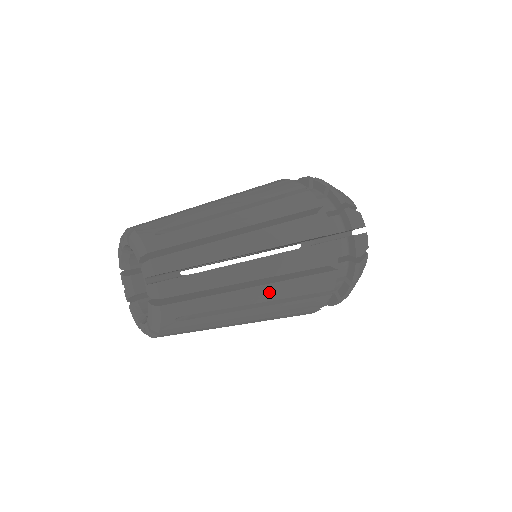
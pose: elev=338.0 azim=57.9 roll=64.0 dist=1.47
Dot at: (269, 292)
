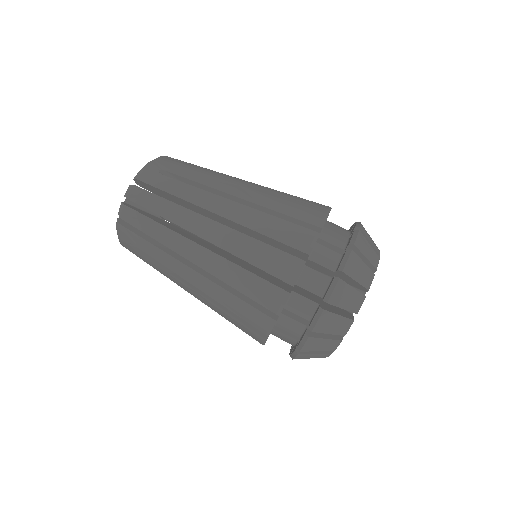
Dot at: (204, 284)
